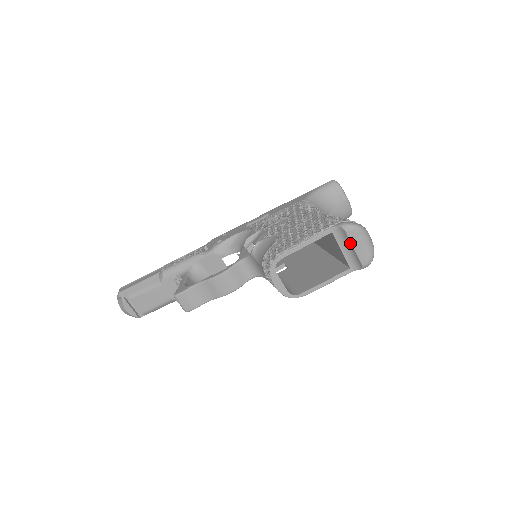
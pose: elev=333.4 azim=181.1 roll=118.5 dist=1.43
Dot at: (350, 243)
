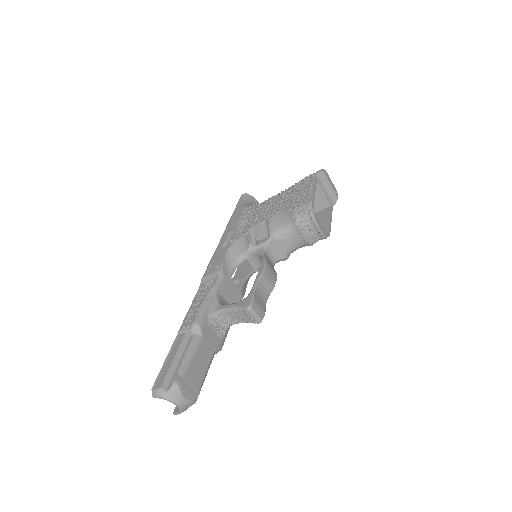
Dot at: (328, 183)
